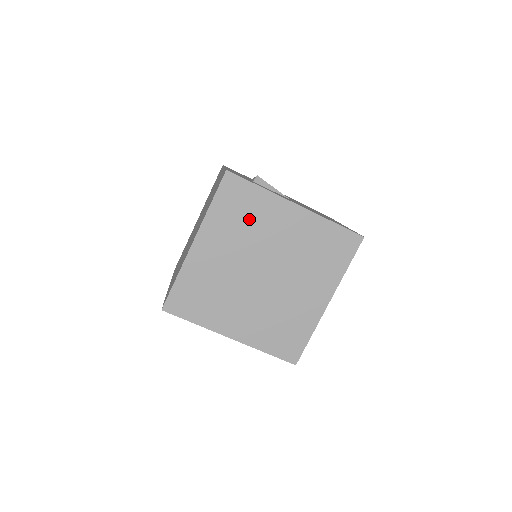
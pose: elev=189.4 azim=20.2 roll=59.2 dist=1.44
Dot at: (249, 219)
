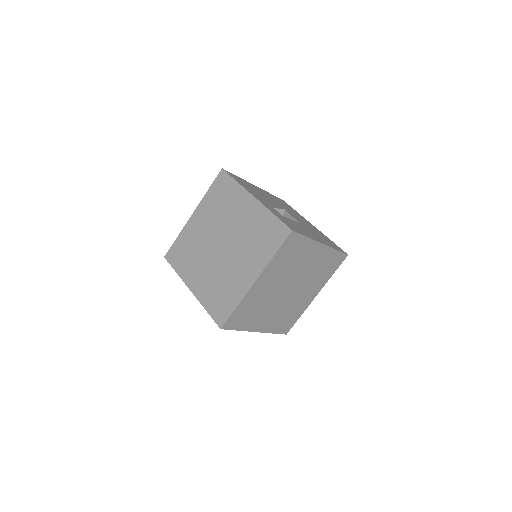
Dot at: (294, 259)
